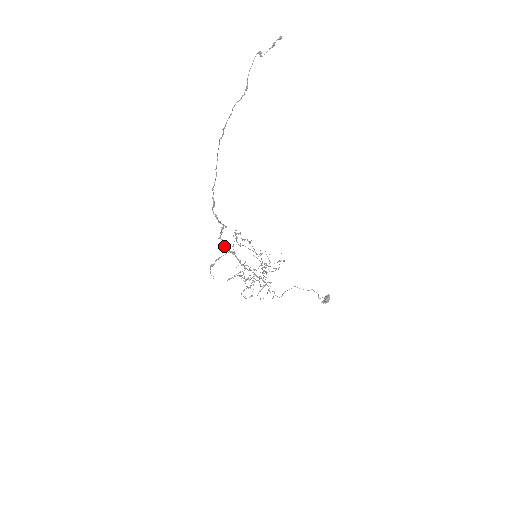
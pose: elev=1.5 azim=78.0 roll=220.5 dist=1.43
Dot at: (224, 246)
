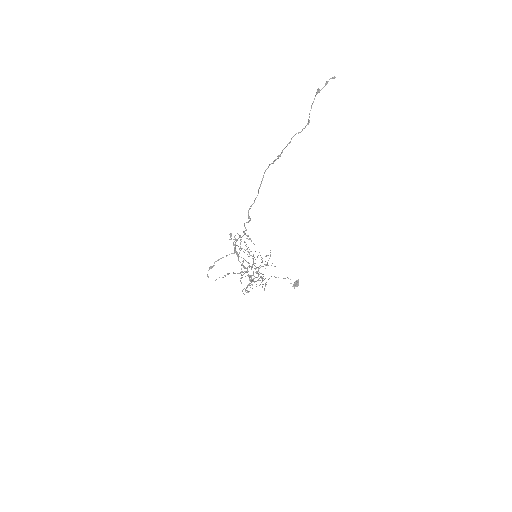
Dot at: (235, 251)
